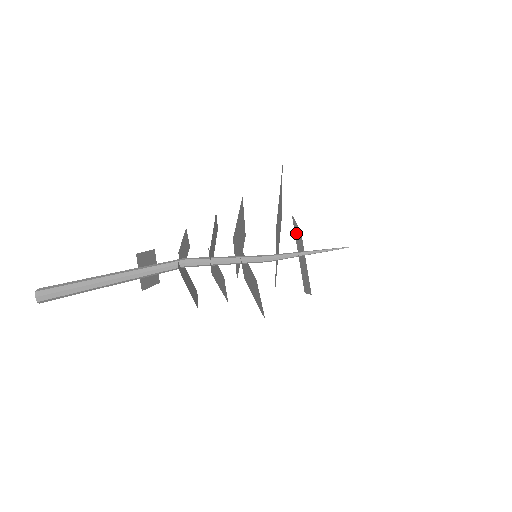
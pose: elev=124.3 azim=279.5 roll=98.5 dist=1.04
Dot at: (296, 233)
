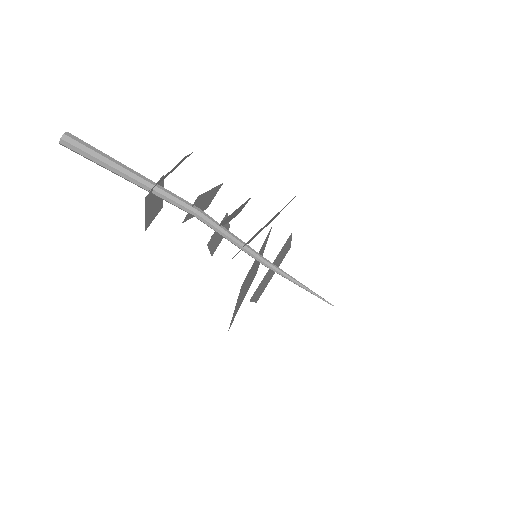
Dot at: occluded
